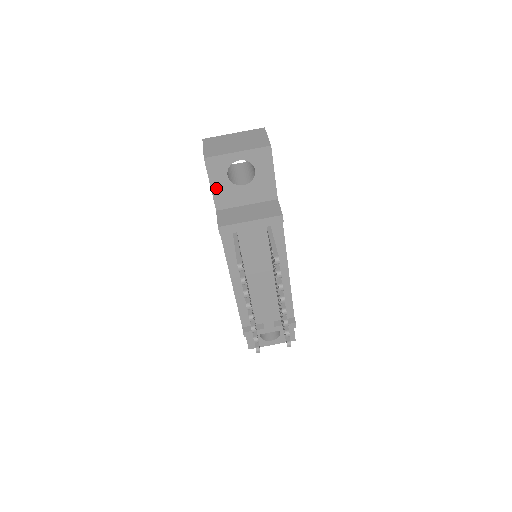
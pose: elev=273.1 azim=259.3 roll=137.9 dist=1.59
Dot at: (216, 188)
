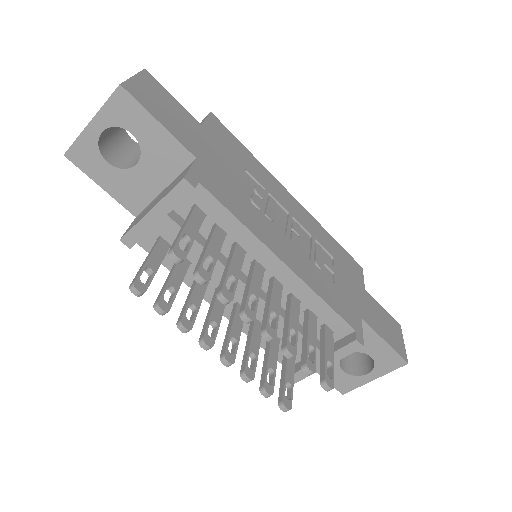
Dot at: (110, 187)
